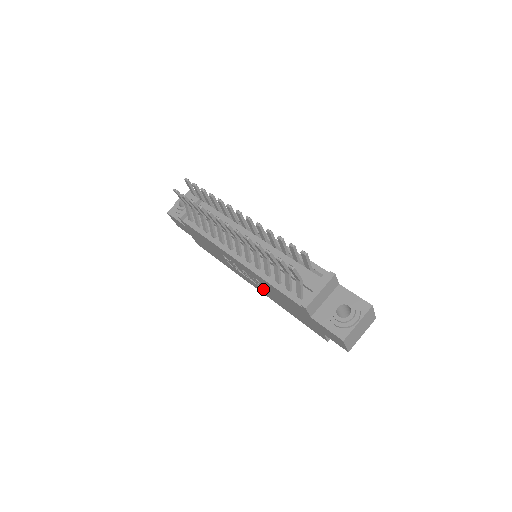
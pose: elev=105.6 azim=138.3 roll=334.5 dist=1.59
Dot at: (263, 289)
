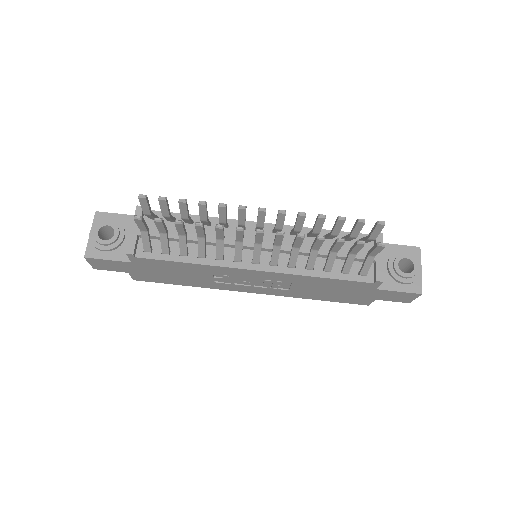
Dot at: (278, 289)
